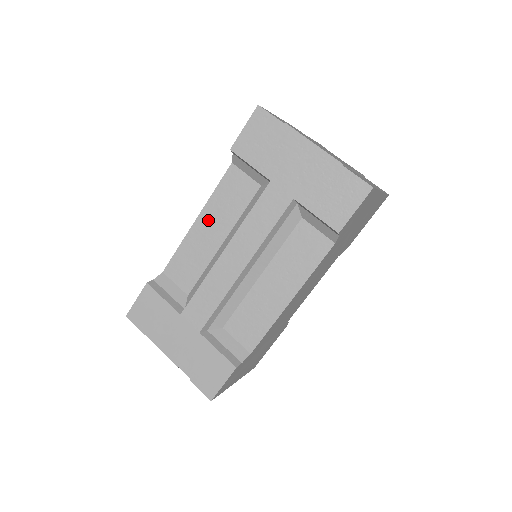
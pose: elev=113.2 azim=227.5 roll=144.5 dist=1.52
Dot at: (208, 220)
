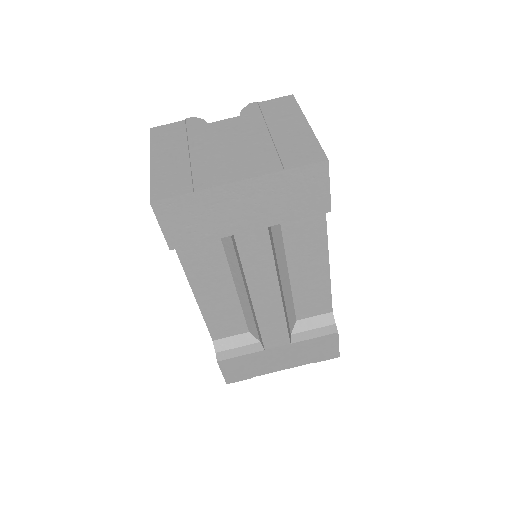
Dot at: (205, 290)
